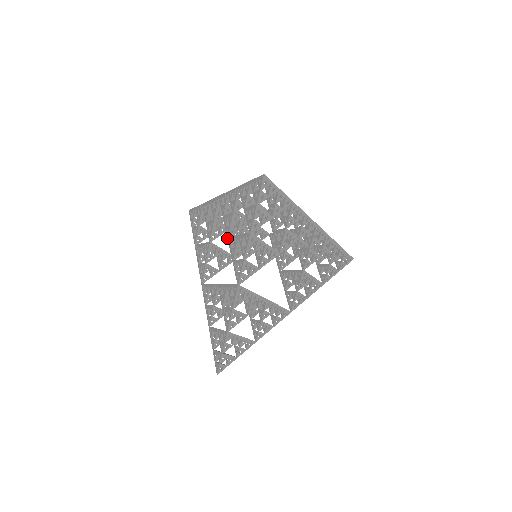
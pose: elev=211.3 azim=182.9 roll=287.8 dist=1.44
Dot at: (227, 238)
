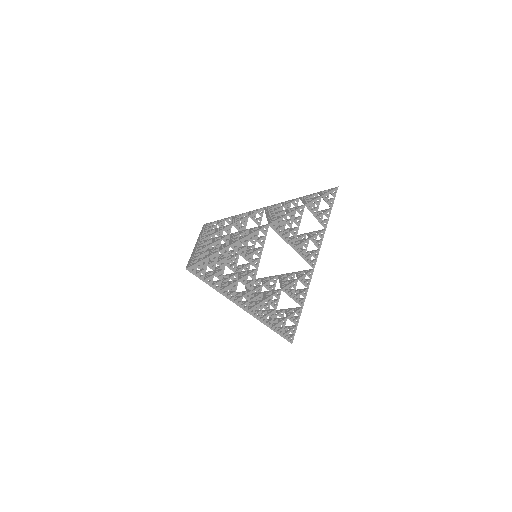
Dot at: (266, 215)
